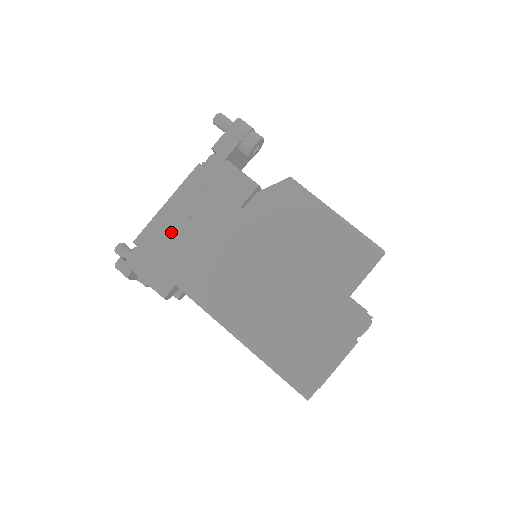
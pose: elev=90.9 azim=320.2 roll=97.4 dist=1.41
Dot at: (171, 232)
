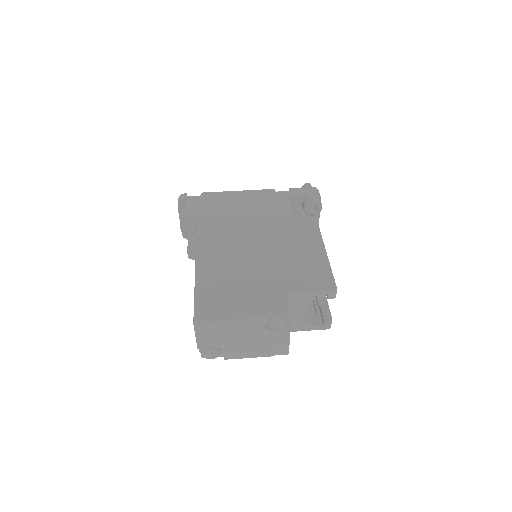
Dot at: (225, 201)
